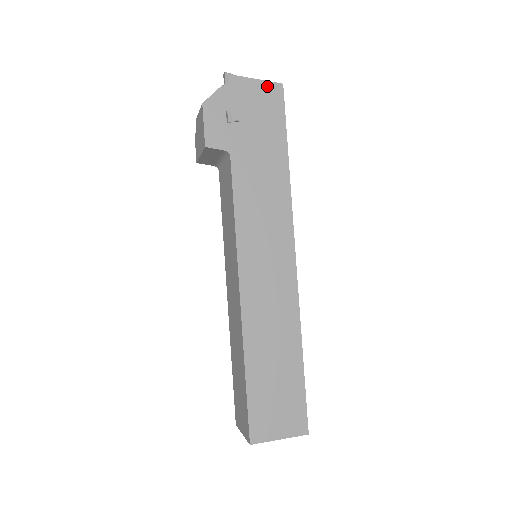
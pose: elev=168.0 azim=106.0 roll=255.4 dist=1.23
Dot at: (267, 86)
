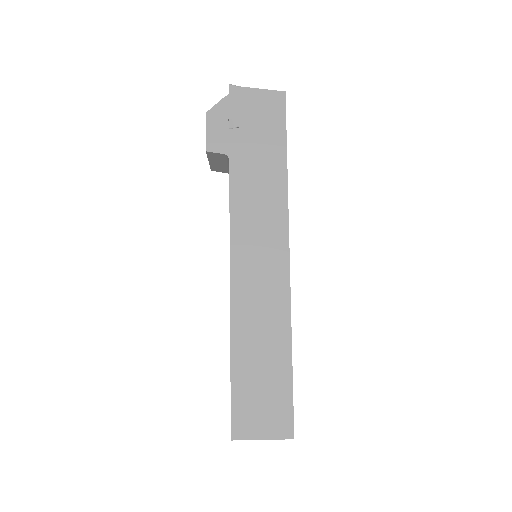
Dot at: (269, 94)
